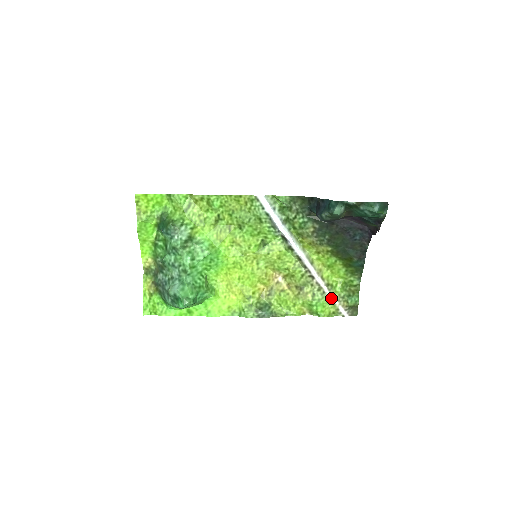
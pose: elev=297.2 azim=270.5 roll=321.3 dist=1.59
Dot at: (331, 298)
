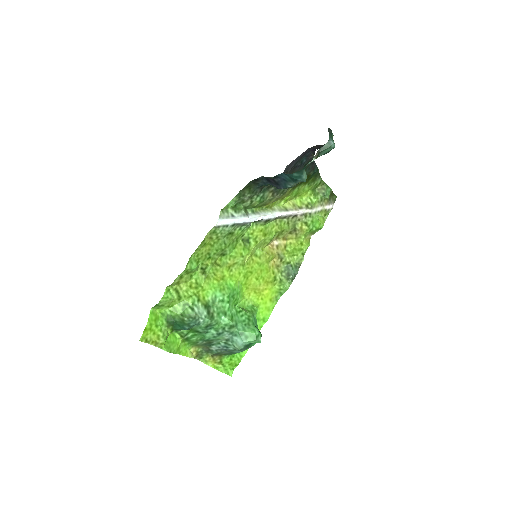
Dot at: (316, 211)
